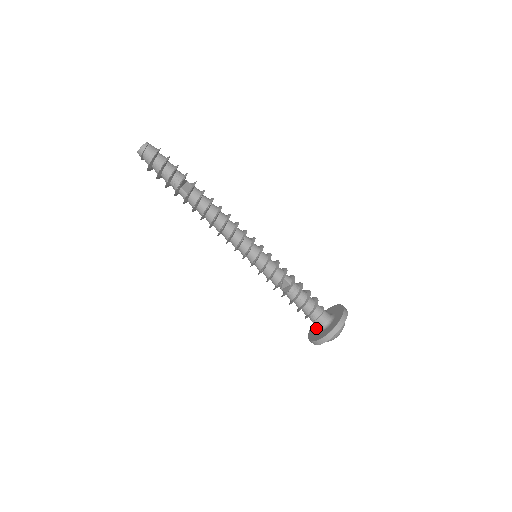
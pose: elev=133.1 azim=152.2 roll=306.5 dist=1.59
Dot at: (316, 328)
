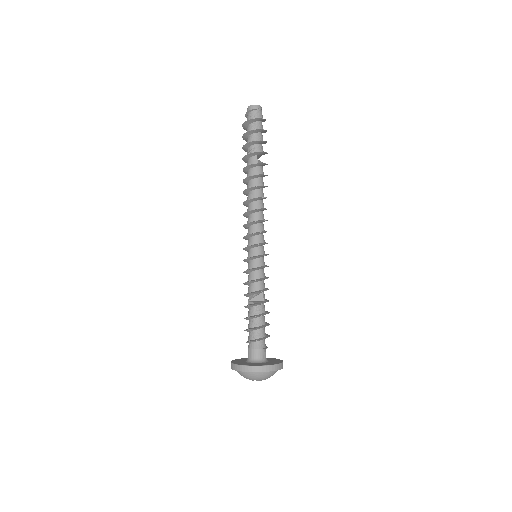
Dot at: (244, 361)
